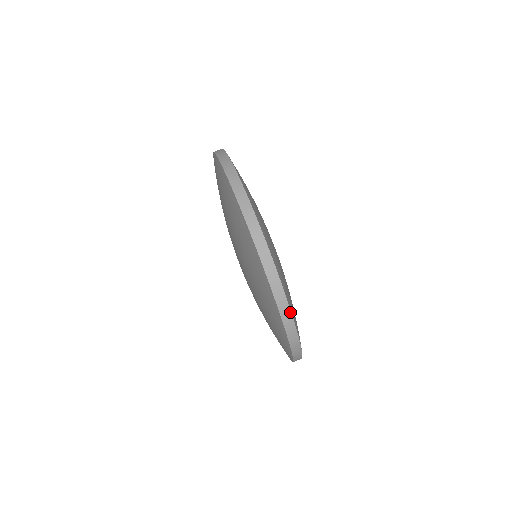
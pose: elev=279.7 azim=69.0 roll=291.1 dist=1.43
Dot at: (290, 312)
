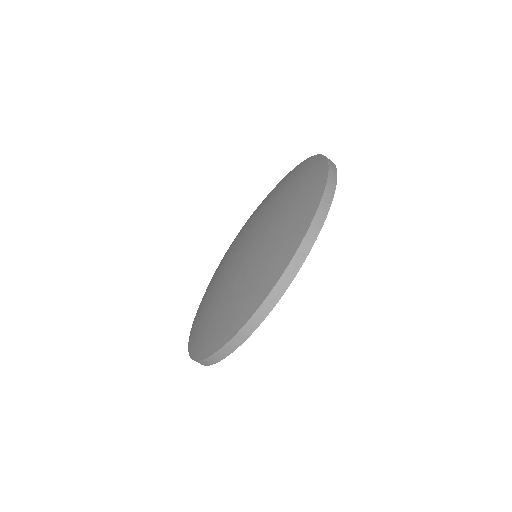
Dot at: occluded
